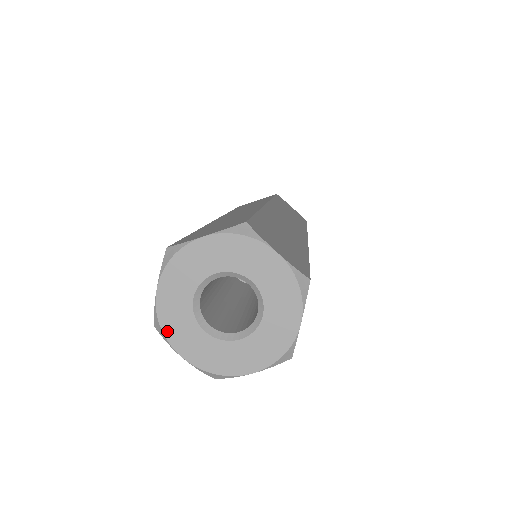
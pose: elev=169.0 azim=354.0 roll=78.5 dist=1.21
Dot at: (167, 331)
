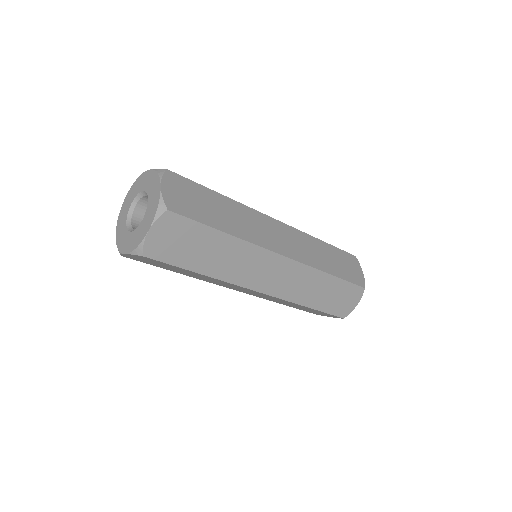
Dot at: (120, 248)
